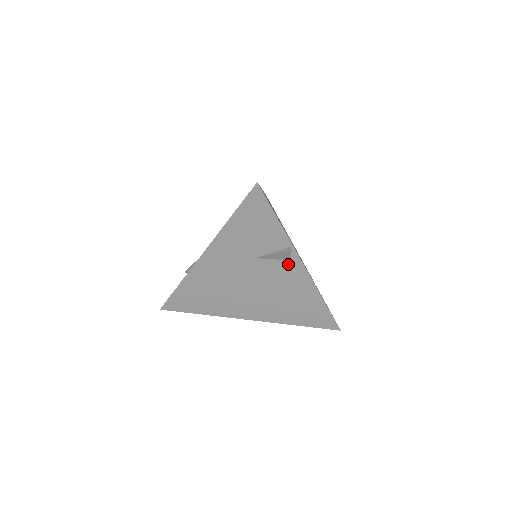
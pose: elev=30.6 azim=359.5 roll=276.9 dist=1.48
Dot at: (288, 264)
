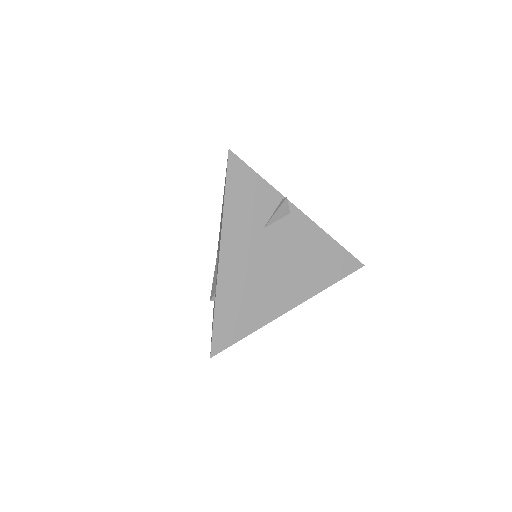
Dot at: (290, 218)
